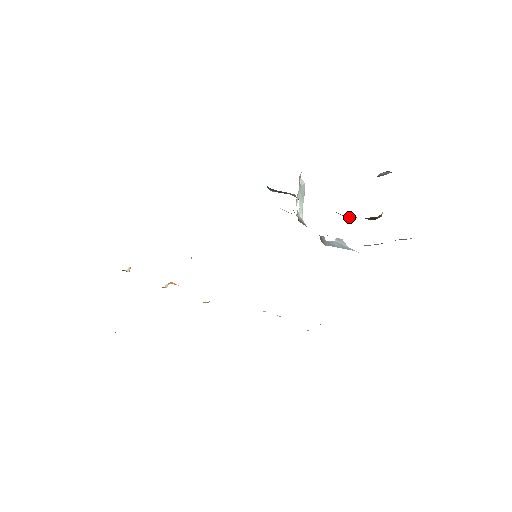
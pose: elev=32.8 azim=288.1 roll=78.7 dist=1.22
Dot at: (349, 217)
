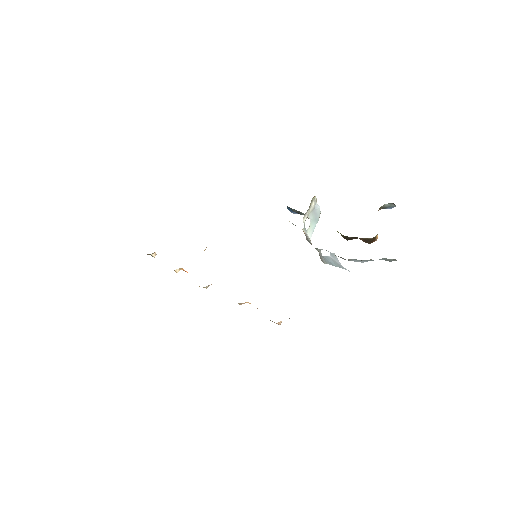
Dot at: (346, 236)
